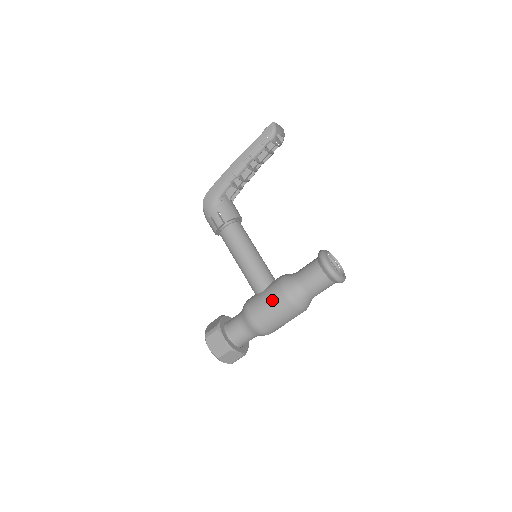
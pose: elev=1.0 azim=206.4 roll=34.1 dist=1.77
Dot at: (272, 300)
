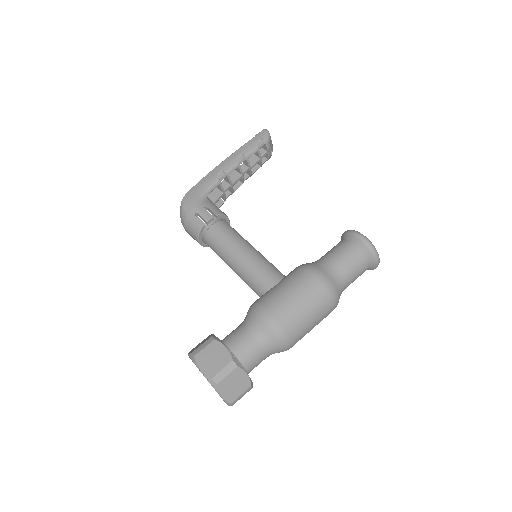
Dot at: (297, 284)
